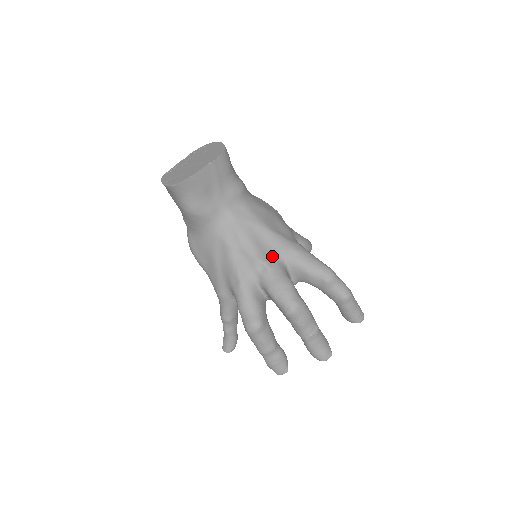
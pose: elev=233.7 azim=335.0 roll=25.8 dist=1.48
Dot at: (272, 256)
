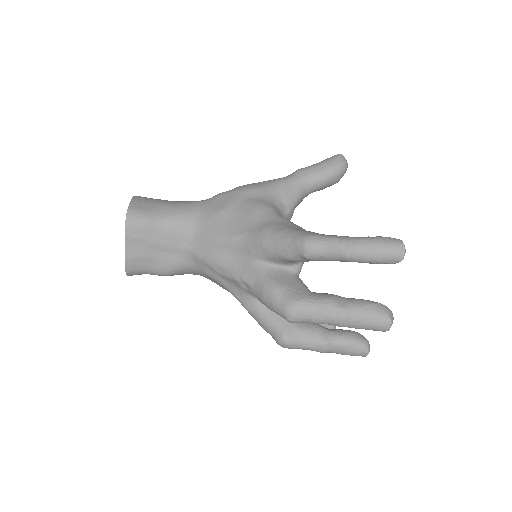
Dot at: (246, 265)
